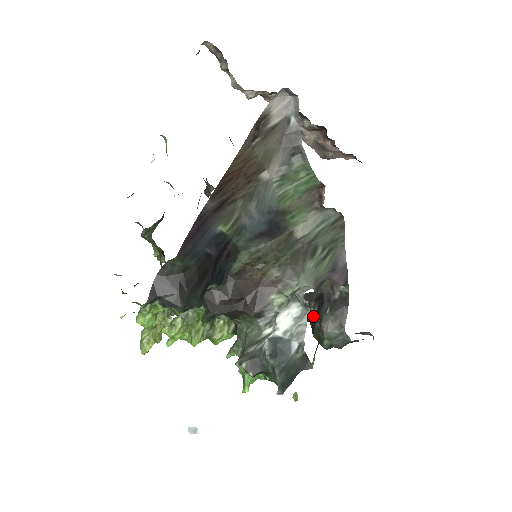
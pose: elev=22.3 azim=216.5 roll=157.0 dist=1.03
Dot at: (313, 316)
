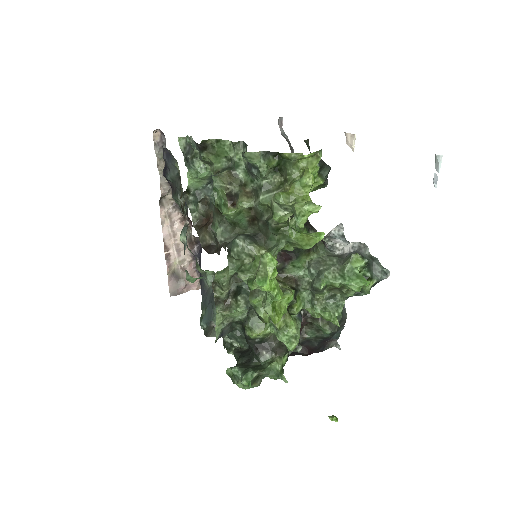
Dot at: occluded
